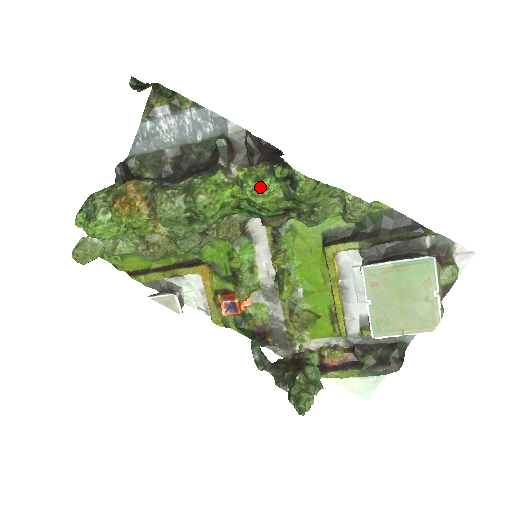
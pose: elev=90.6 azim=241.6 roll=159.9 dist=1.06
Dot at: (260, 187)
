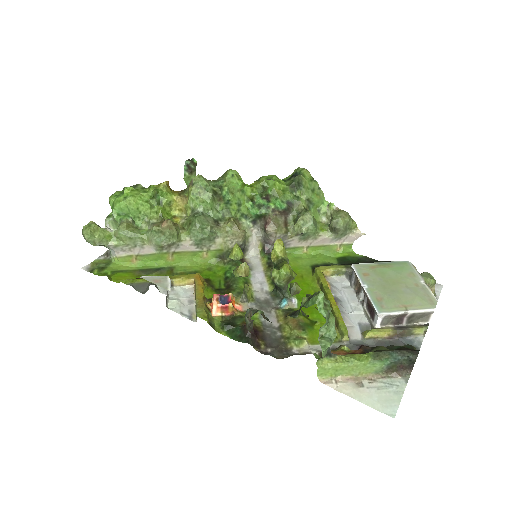
Dot at: (273, 176)
